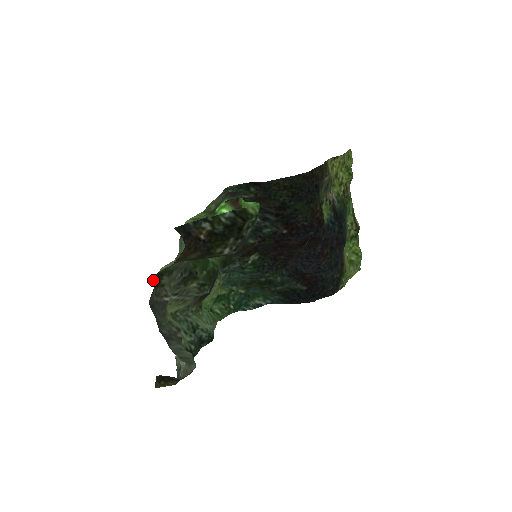
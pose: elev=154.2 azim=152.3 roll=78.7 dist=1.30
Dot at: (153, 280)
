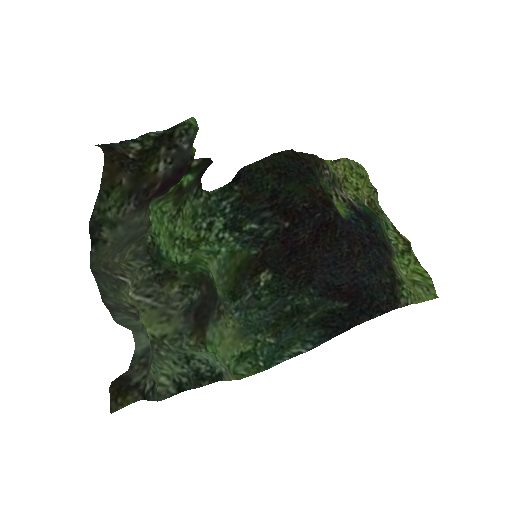
Dot at: (89, 231)
